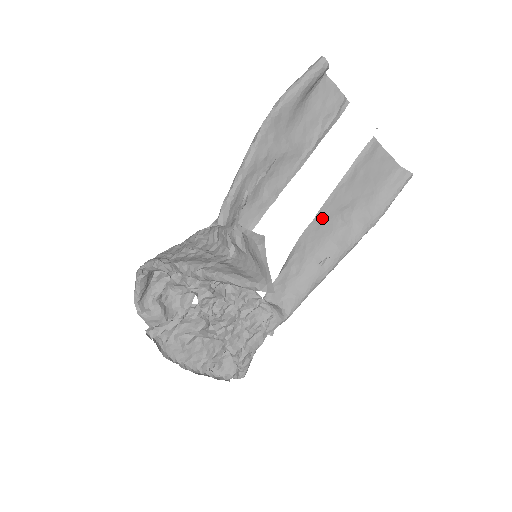
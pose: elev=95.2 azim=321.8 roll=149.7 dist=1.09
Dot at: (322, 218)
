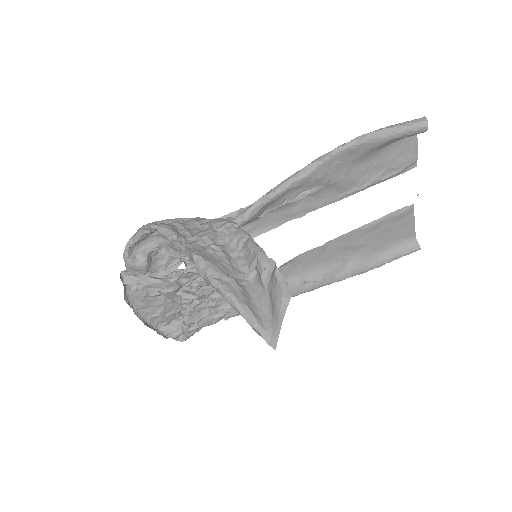
Dot at: (328, 248)
